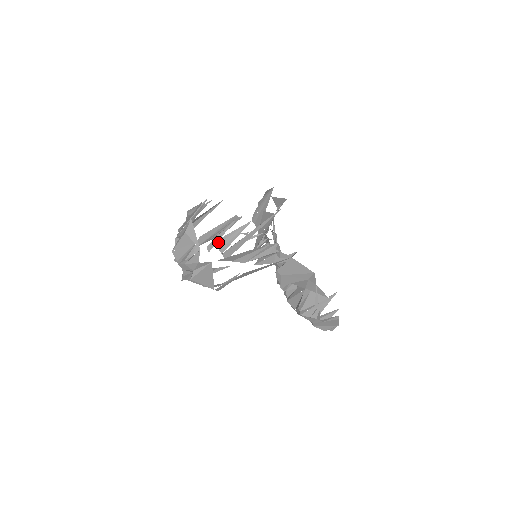
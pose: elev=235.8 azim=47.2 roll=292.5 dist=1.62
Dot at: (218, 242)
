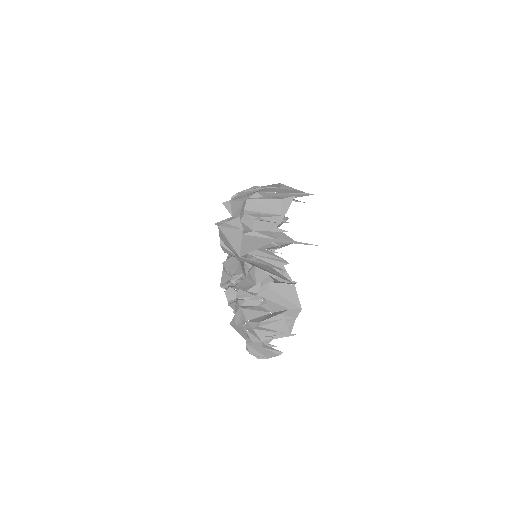
Dot at: occluded
